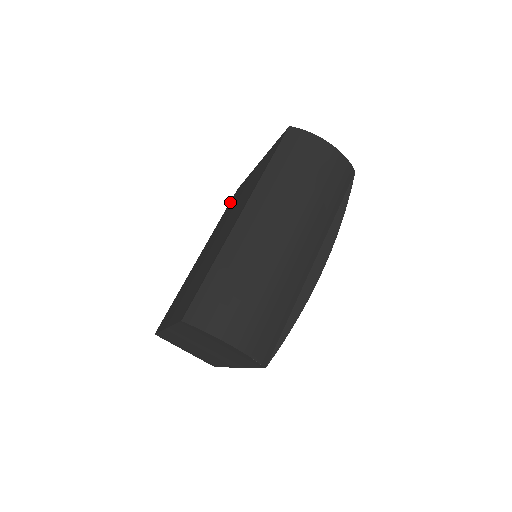
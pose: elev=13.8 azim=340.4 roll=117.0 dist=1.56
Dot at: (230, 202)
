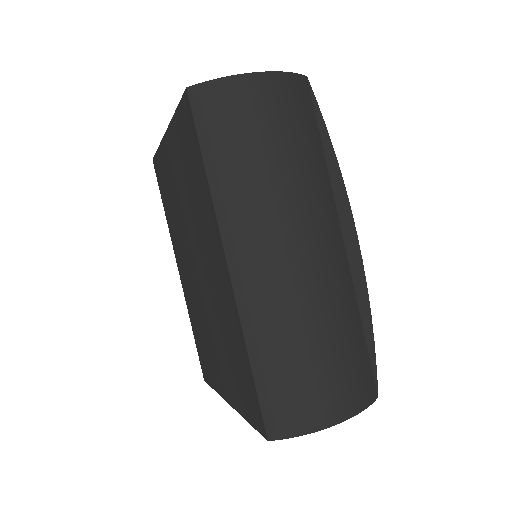
Dot at: (159, 186)
